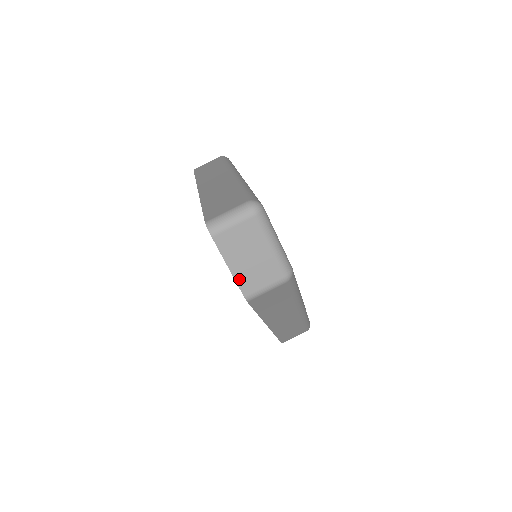
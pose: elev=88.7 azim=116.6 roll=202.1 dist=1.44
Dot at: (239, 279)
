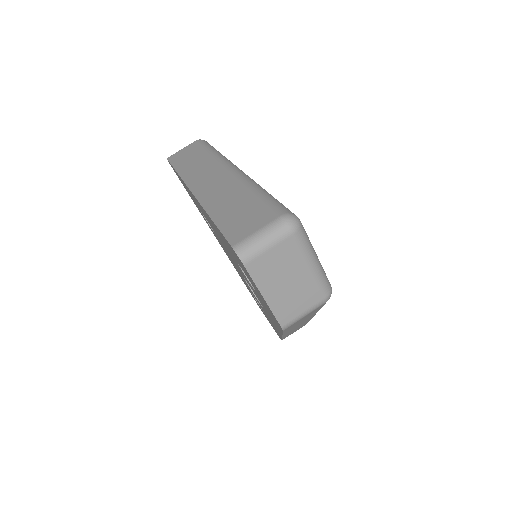
Dot at: (275, 308)
